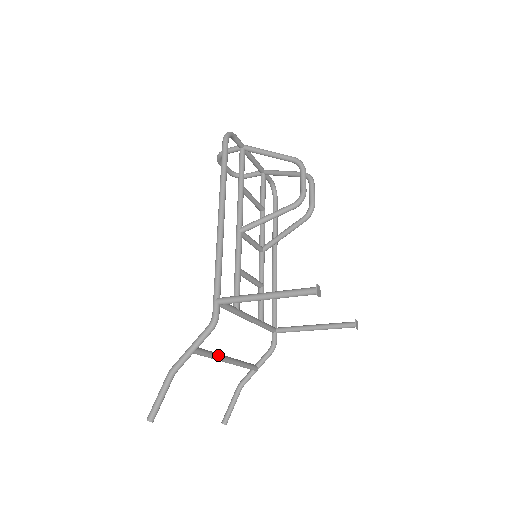
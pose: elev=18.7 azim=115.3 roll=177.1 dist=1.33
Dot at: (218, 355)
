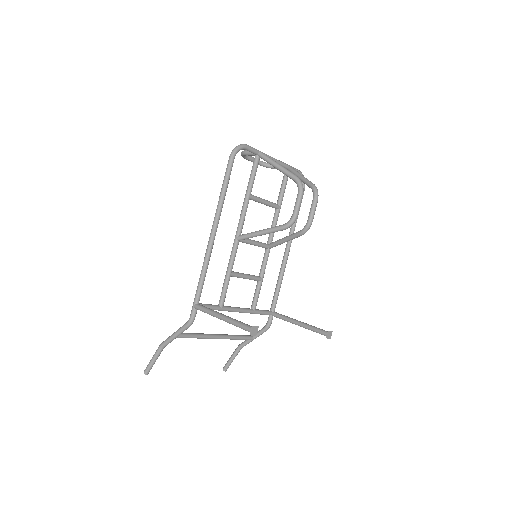
Dot at: (204, 336)
